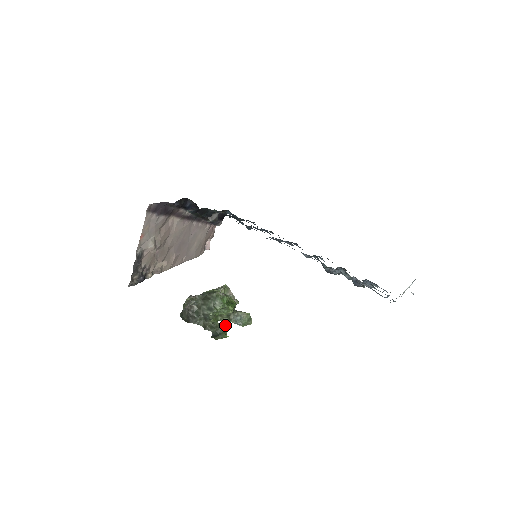
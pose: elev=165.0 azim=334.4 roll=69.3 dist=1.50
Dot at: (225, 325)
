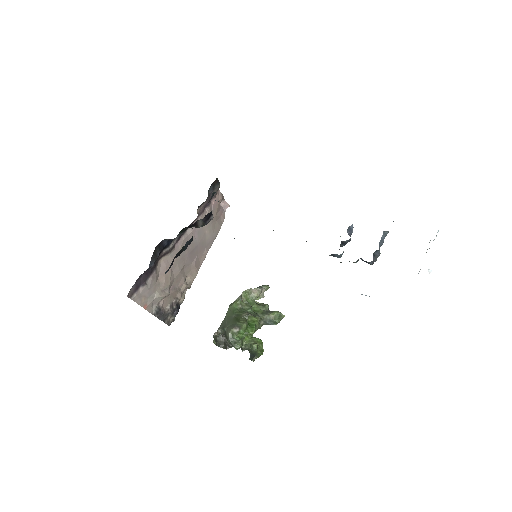
Dot at: (256, 346)
